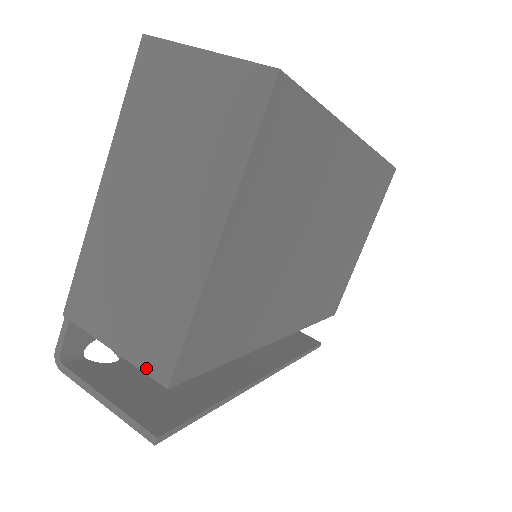
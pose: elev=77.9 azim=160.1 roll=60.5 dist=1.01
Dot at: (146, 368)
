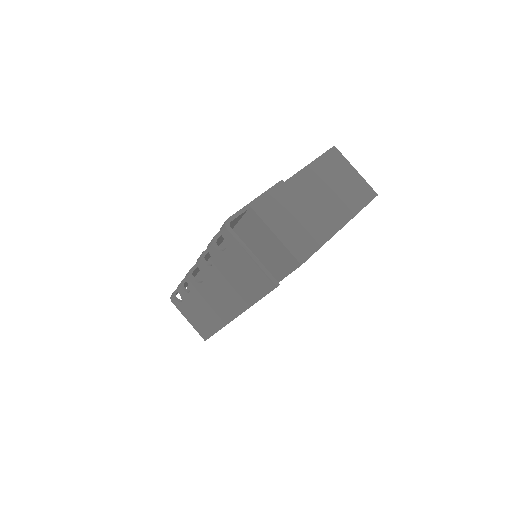
Dot at: (293, 252)
